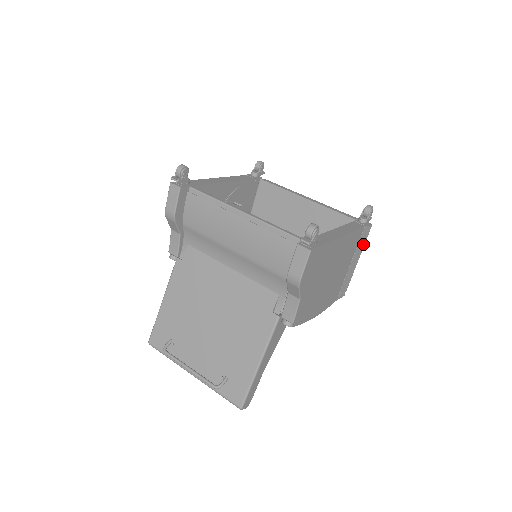
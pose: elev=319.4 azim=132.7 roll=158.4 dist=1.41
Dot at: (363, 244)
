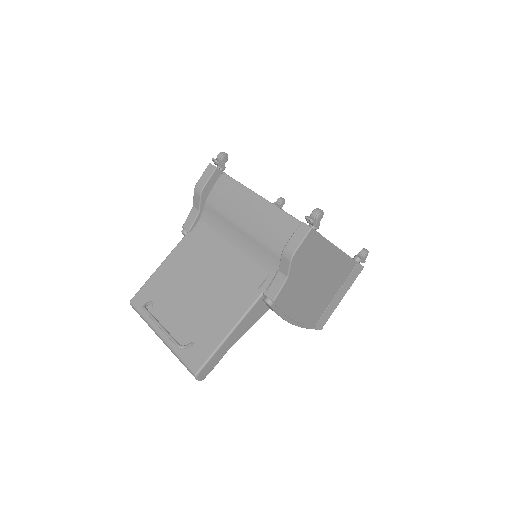
Dot at: (352, 282)
